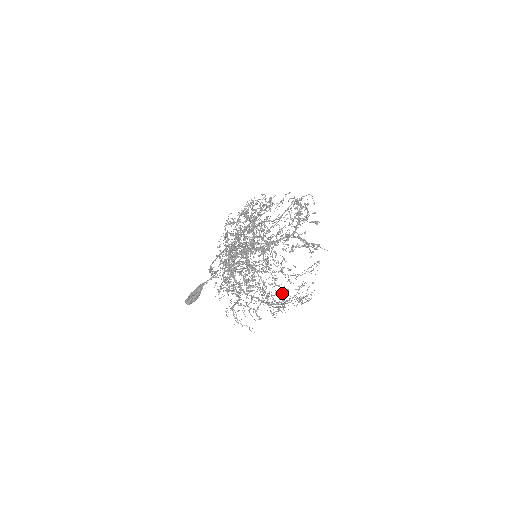
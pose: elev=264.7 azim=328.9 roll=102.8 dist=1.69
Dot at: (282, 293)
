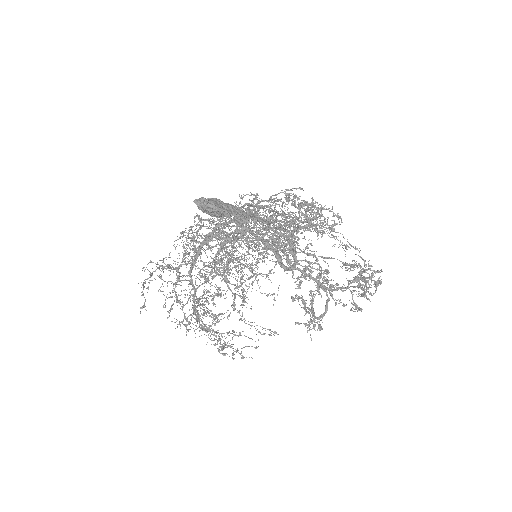
Dot at: occluded
